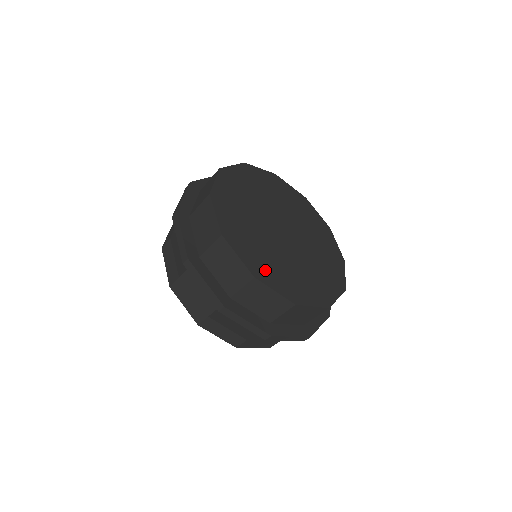
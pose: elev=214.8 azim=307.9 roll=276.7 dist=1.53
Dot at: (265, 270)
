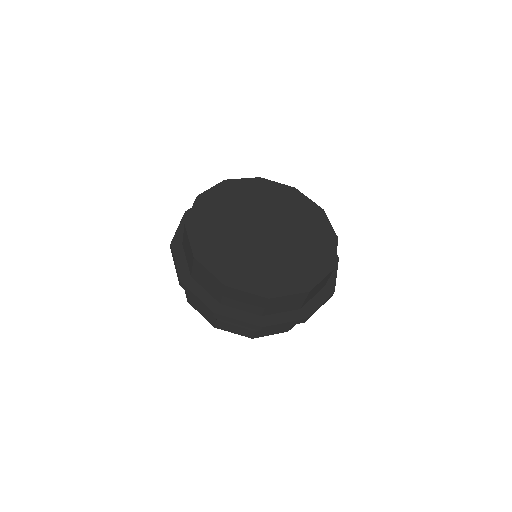
Dot at: (237, 276)
